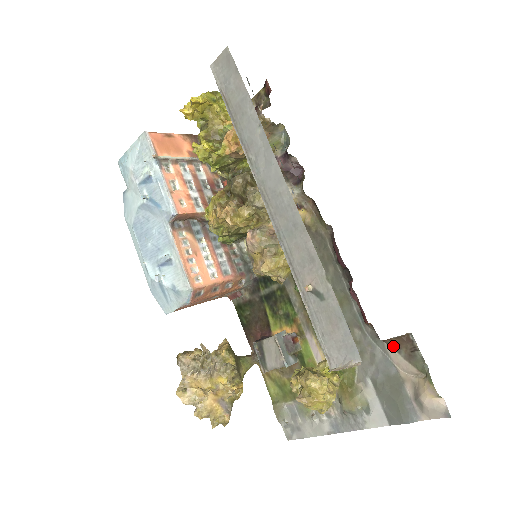
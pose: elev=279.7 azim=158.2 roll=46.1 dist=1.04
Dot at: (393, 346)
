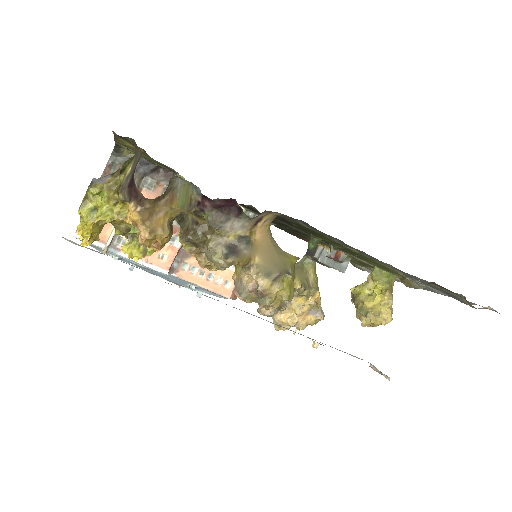
Dot at: occluded
